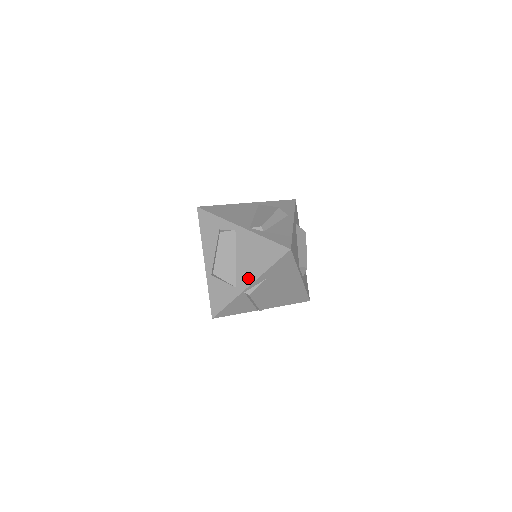
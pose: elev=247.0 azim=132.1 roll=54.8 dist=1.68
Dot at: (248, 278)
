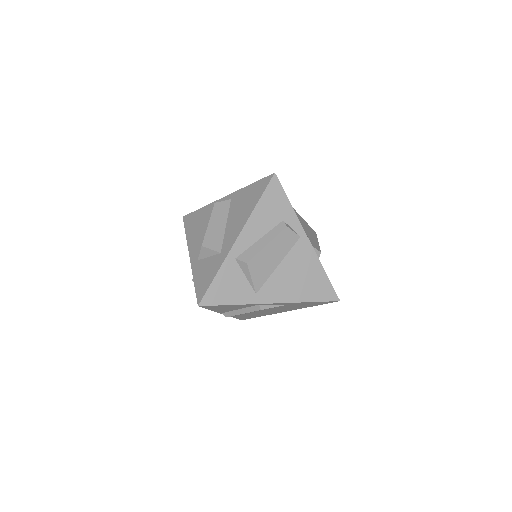
Dot at: (278, 295)
